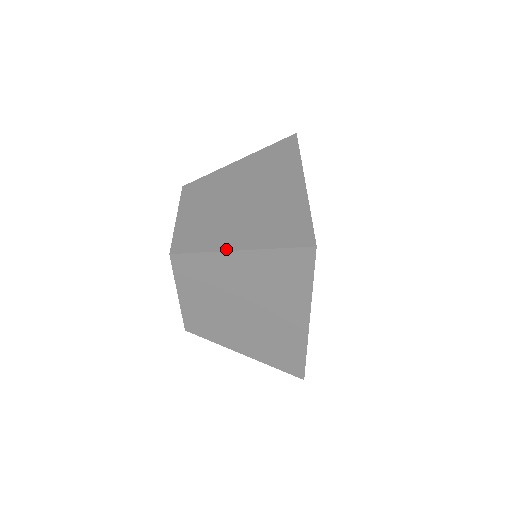
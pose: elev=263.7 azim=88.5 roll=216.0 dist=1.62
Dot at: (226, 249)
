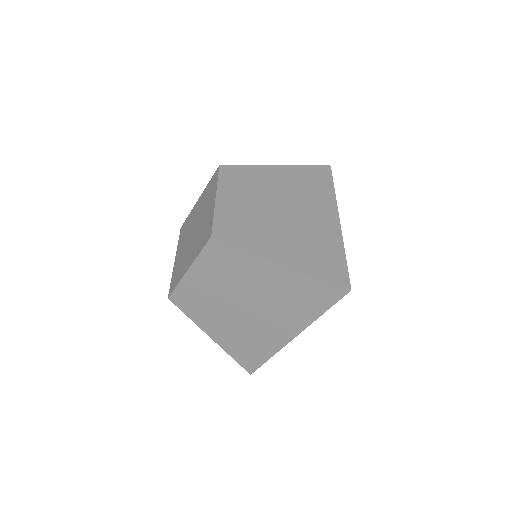
Dot at: (205, 332)
